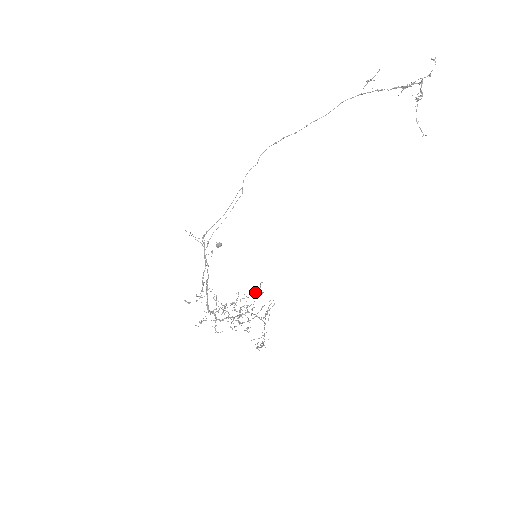
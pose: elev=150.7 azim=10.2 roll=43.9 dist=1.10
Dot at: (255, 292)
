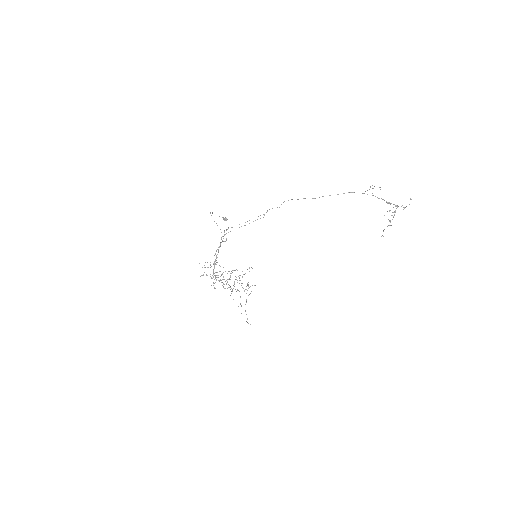
Dot at: occluded
